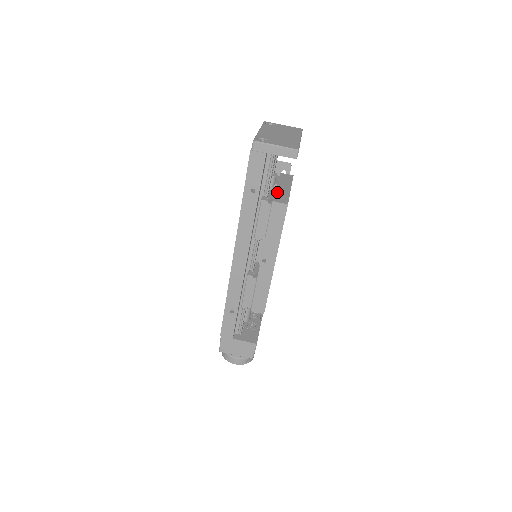
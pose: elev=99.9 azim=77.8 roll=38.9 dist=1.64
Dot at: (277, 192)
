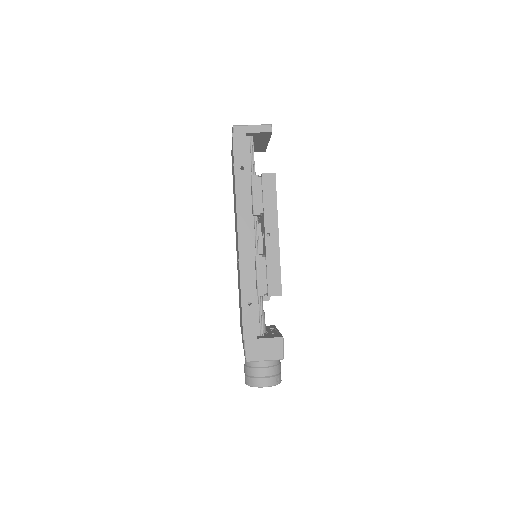
Dot at: occluded
